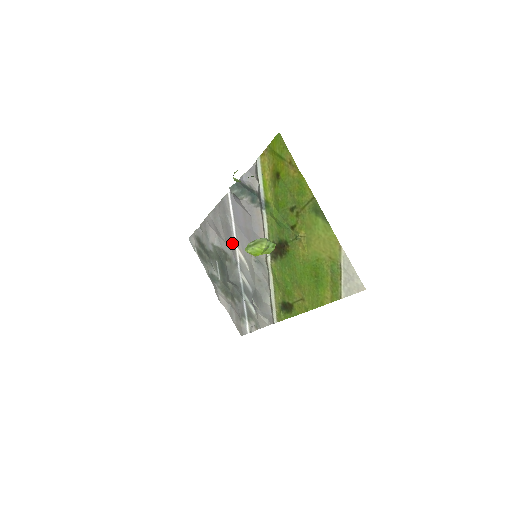
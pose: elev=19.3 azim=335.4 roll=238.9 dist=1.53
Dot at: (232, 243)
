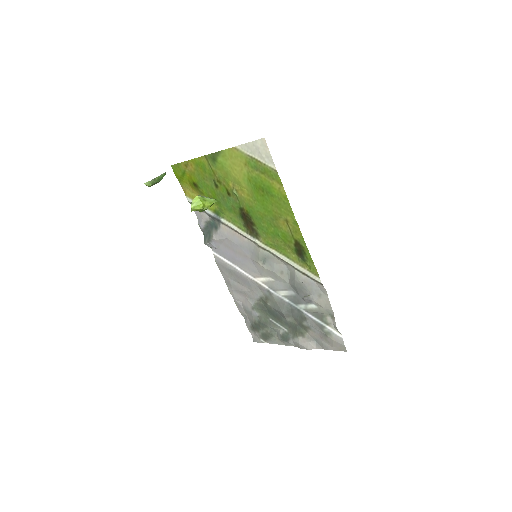
Dot at: (252, 283)
